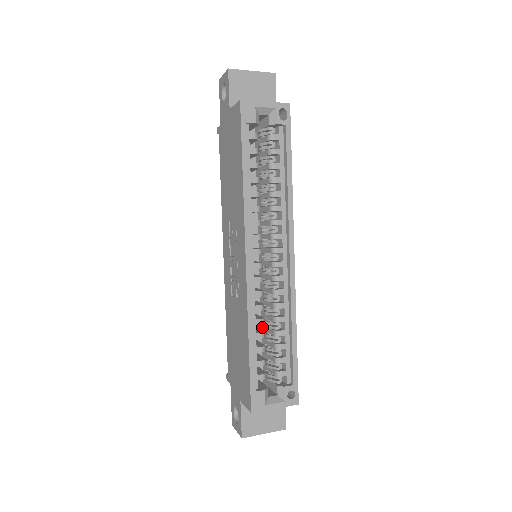
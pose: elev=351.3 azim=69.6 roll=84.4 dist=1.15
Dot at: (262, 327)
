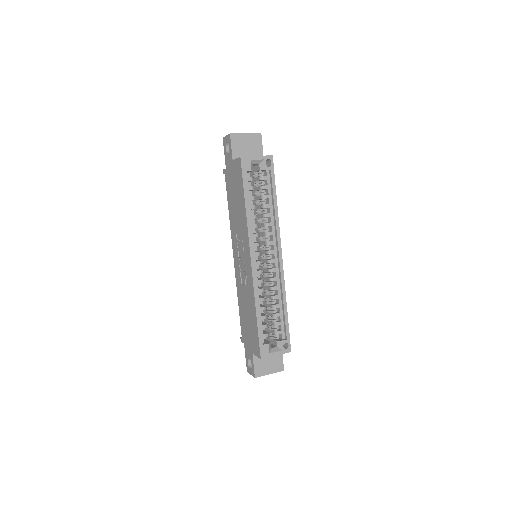
Dot at: (263, 303)
